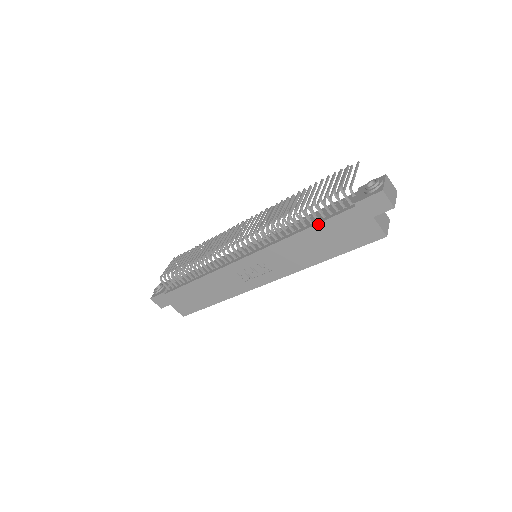
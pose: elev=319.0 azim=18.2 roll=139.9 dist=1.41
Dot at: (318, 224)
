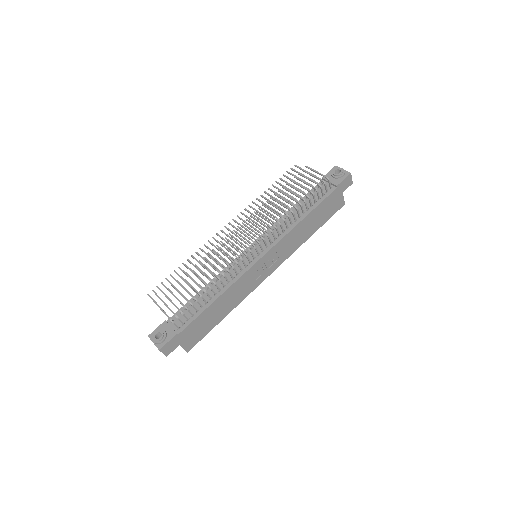
Dot at: (316, 208)
